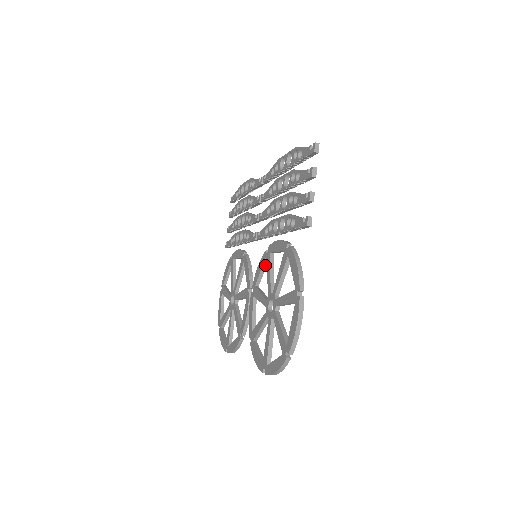
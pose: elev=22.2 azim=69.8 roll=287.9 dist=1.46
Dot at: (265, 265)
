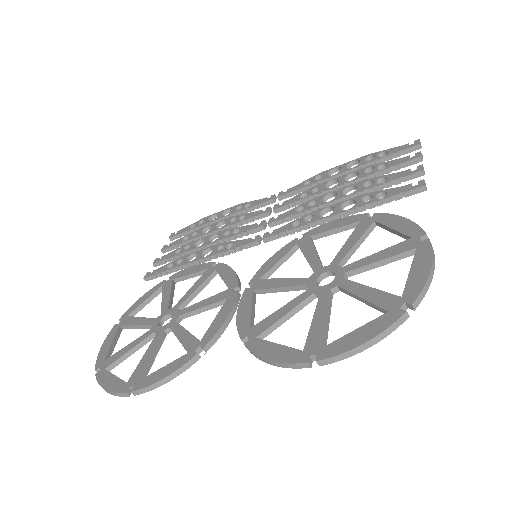
Dot at: (289, 254)
